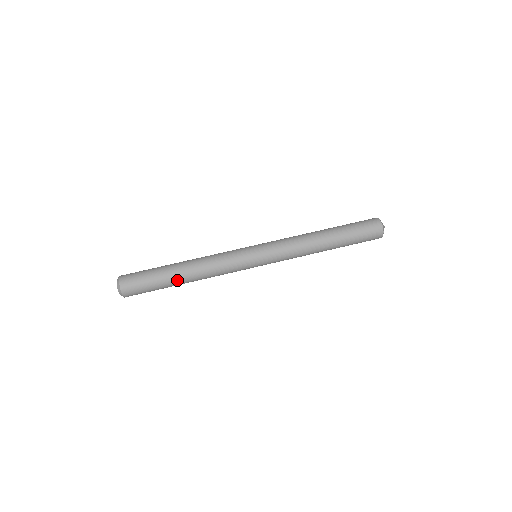
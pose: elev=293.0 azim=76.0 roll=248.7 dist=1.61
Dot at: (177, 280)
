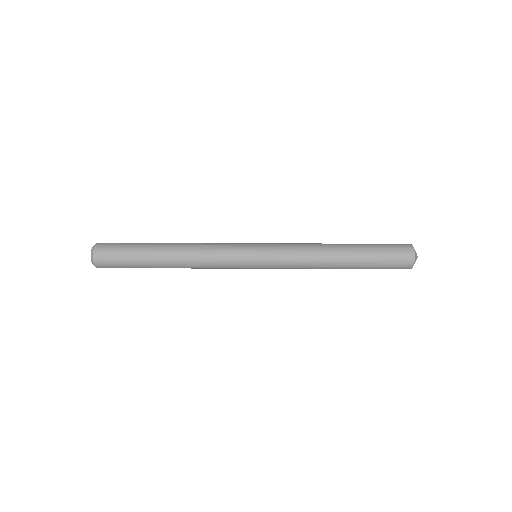
Dot at: (158, 258)
